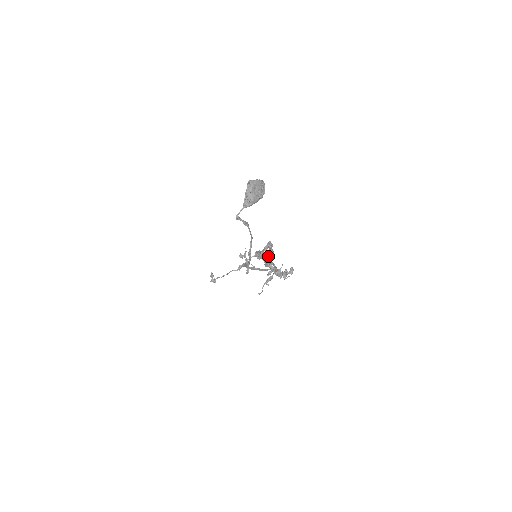
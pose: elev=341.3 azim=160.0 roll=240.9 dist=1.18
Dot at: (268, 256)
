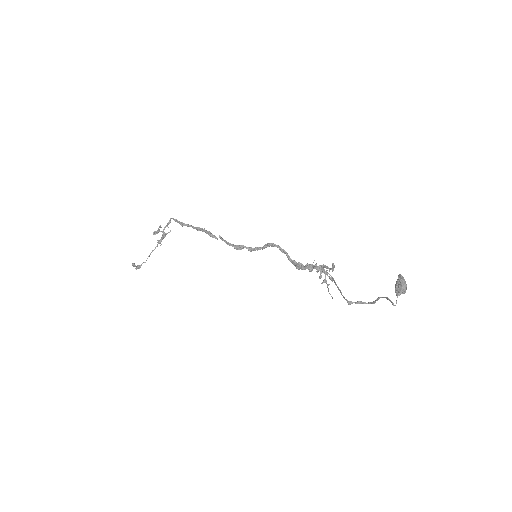
Dot at: (318, 270)
